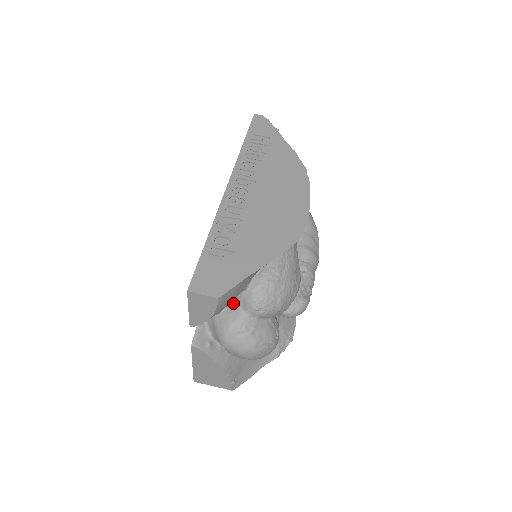
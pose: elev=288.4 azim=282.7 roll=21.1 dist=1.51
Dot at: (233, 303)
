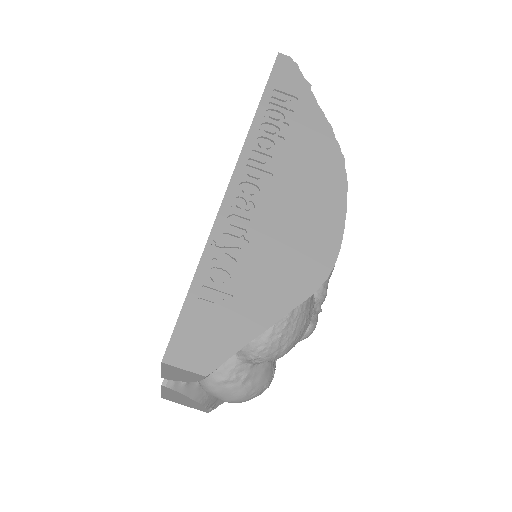
Dot at: occluded
